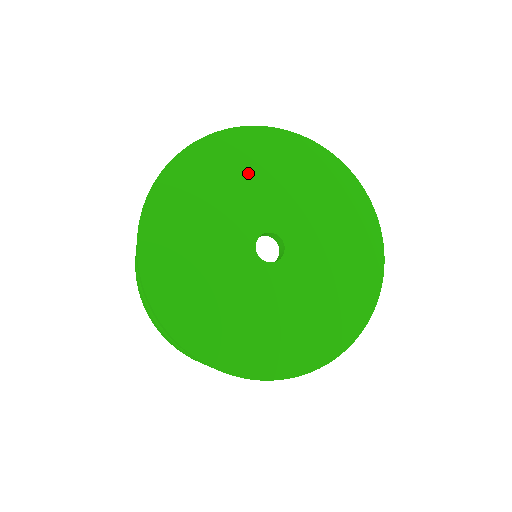
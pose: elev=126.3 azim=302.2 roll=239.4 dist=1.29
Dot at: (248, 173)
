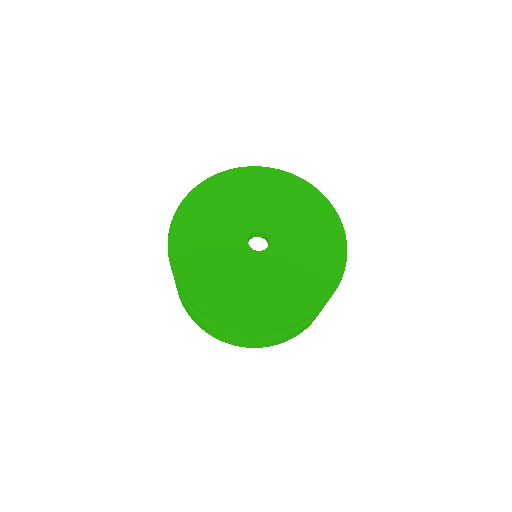
Dot at: (242, 196)
